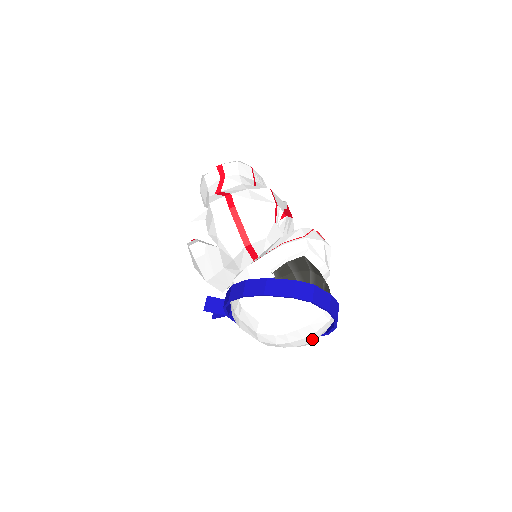
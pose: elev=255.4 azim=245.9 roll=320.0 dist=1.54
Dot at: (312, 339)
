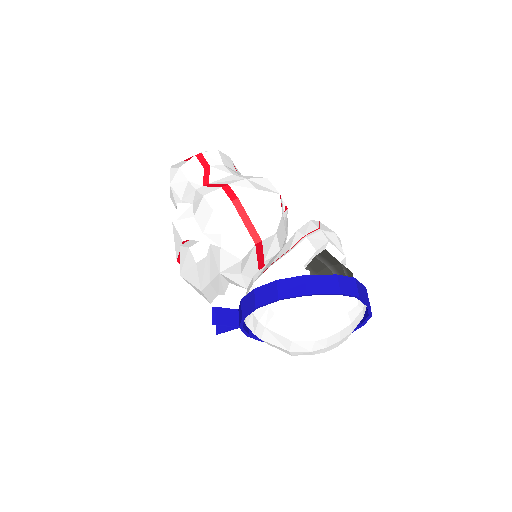
Dot at: (343, 341)
